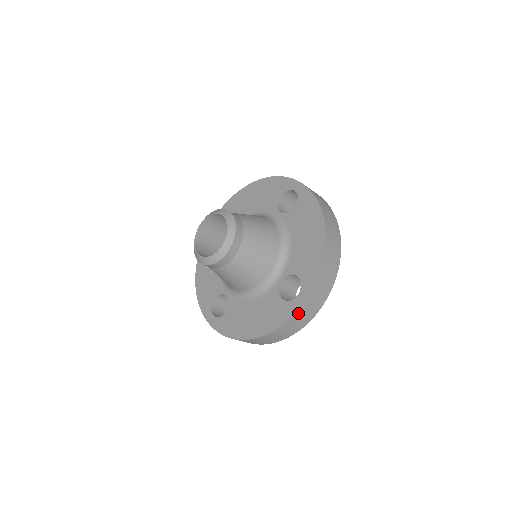
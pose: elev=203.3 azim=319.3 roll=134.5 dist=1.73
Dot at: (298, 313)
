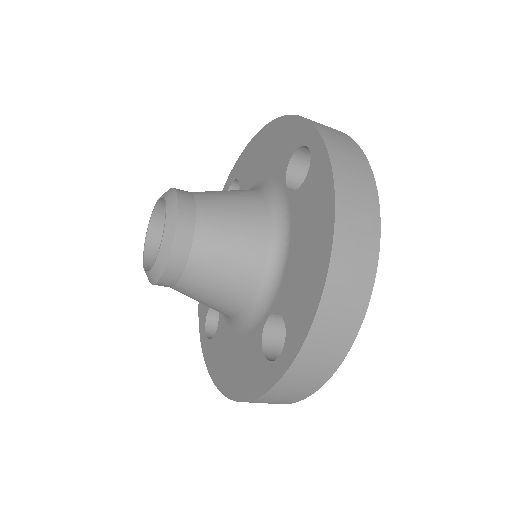
Dot at: (278, 388)
